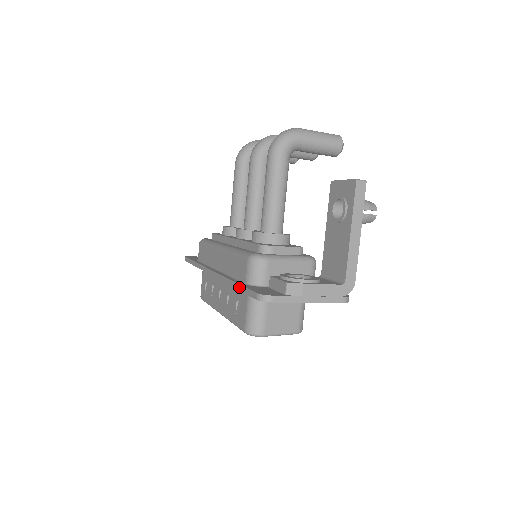
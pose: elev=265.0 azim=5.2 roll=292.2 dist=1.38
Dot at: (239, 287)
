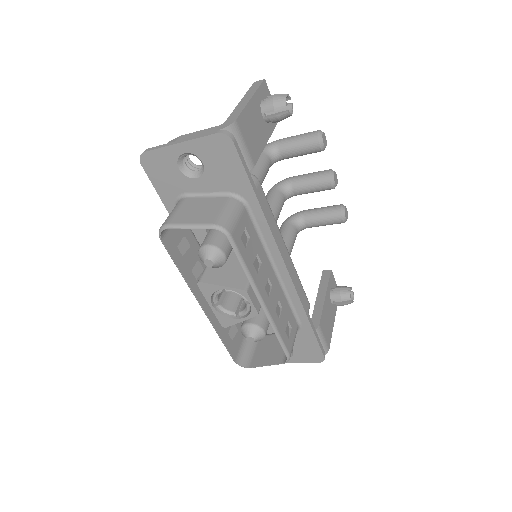
Dot at: (165, 203)
